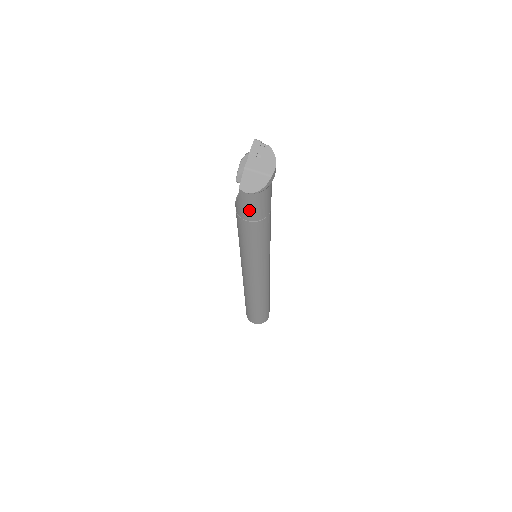
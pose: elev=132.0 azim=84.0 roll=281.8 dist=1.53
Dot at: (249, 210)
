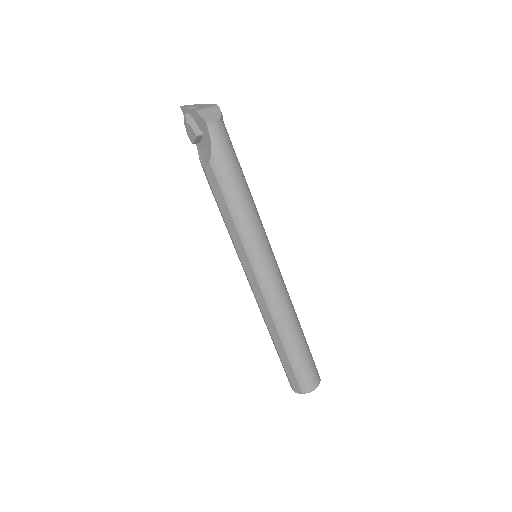
Dot at: (226, 148)
